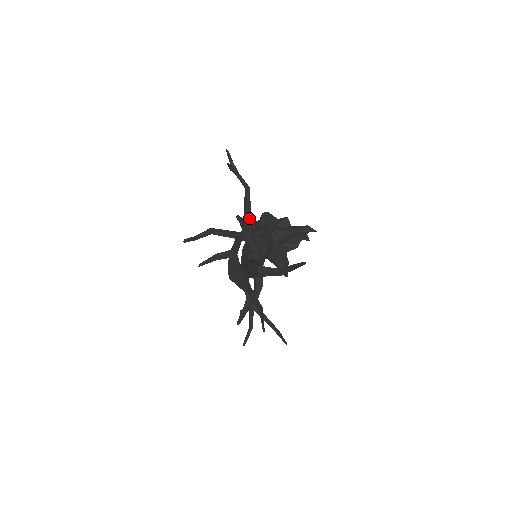
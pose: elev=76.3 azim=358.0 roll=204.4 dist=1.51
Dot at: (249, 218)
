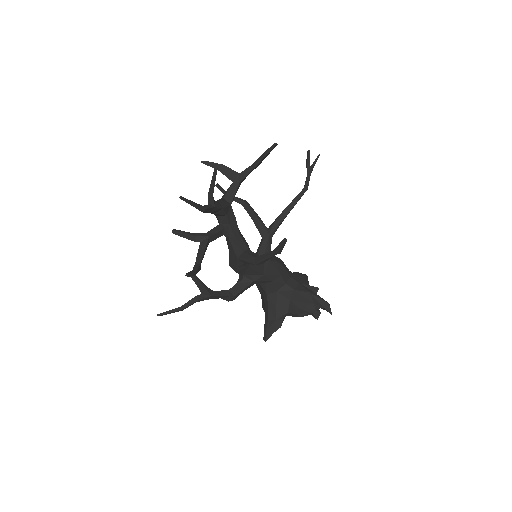
Dot at: (283, 216)
